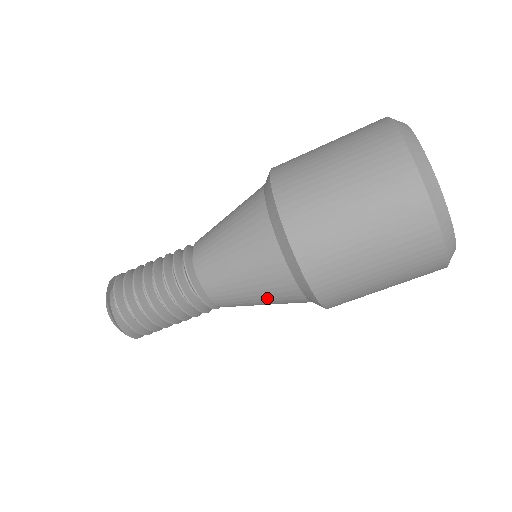
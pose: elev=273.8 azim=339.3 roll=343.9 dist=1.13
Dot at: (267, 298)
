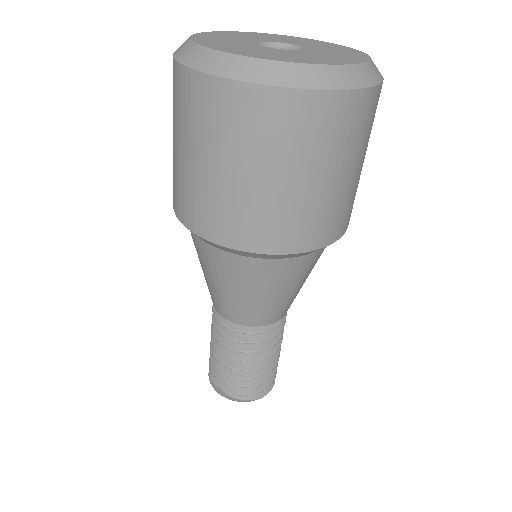
Dot at: (298, 282)
